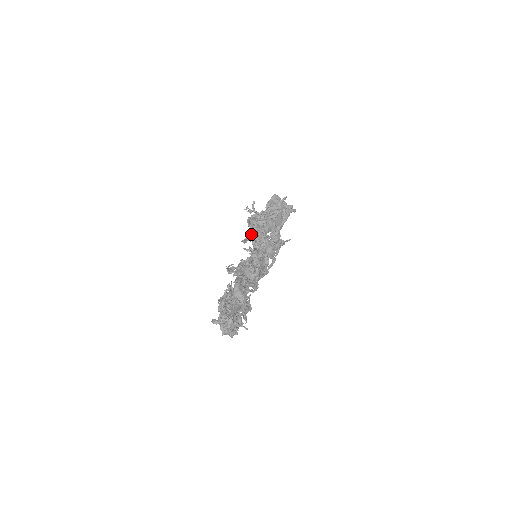
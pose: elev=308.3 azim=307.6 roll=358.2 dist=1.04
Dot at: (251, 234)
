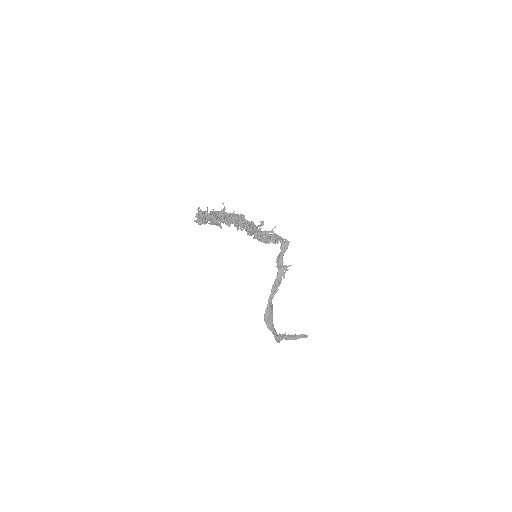
Dot at: occluded
